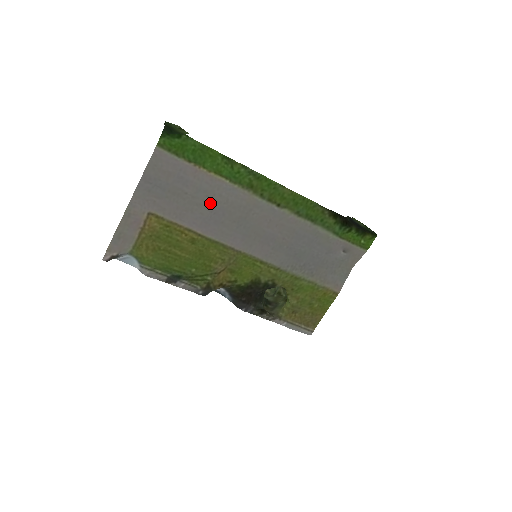
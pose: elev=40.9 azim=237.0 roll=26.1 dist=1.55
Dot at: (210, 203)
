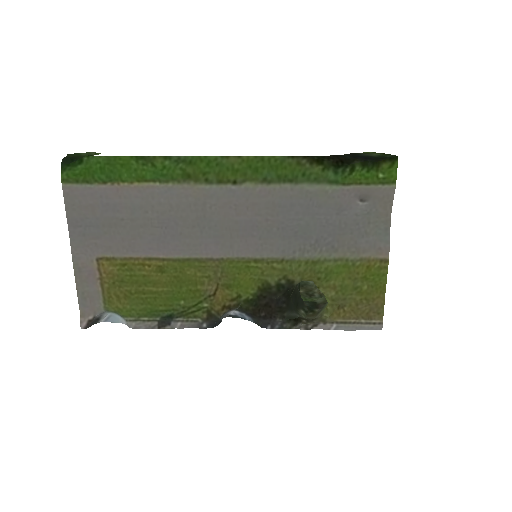
Dot at: (154, 218)
